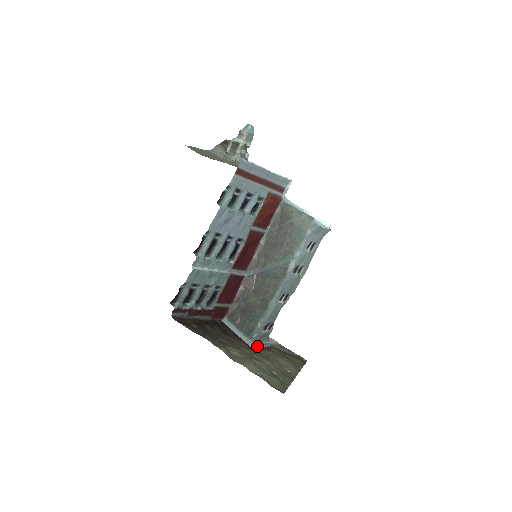
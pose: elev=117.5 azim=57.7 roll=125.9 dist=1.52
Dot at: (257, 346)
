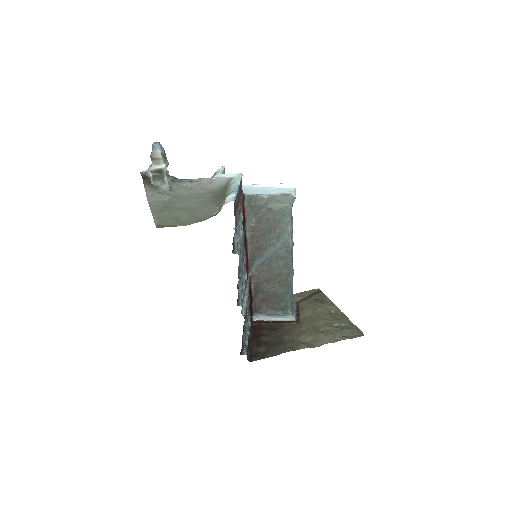
Dot at: (296, 315)
